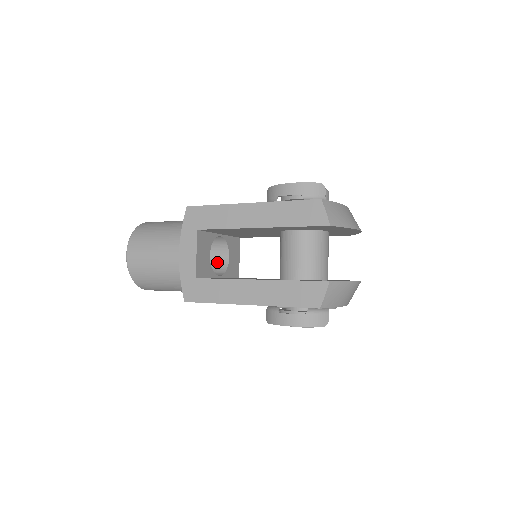
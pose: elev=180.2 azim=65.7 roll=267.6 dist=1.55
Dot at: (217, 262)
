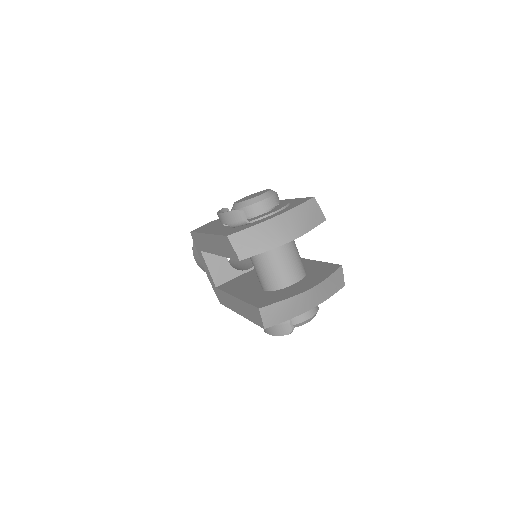
Dot at: occluded
